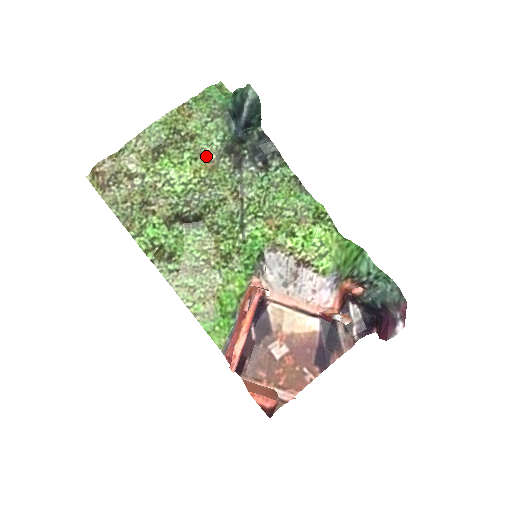
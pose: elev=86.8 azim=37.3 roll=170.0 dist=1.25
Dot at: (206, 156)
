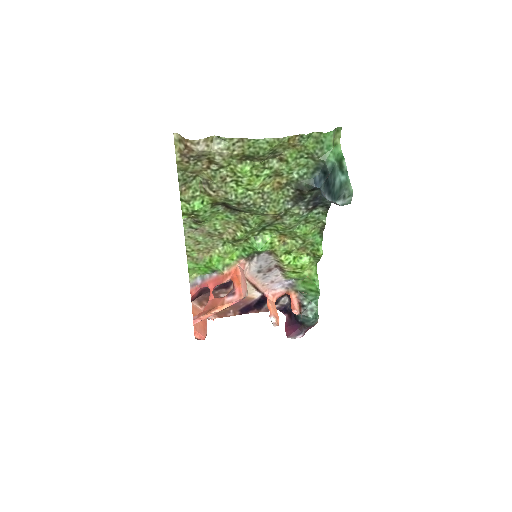
Dot at: (280, 178)
